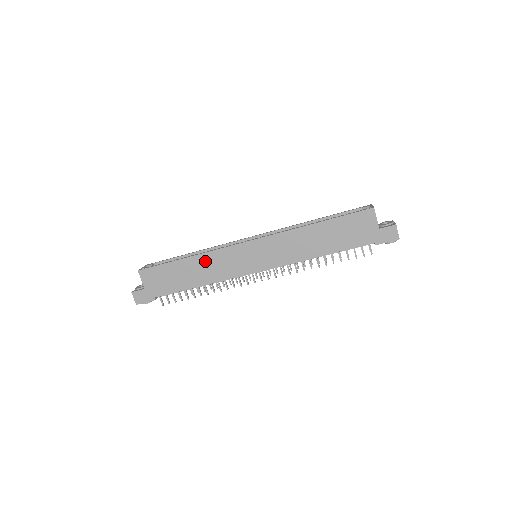
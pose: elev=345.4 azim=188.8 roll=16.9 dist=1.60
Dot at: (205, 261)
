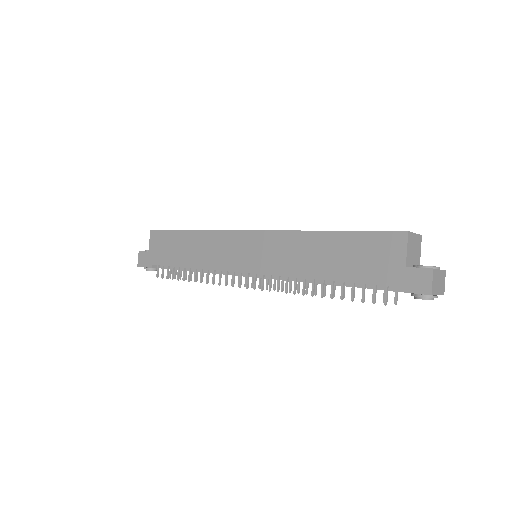
Dot at: (203, 240)
